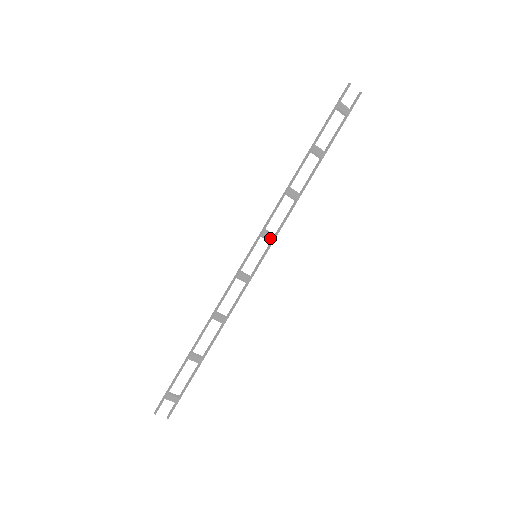
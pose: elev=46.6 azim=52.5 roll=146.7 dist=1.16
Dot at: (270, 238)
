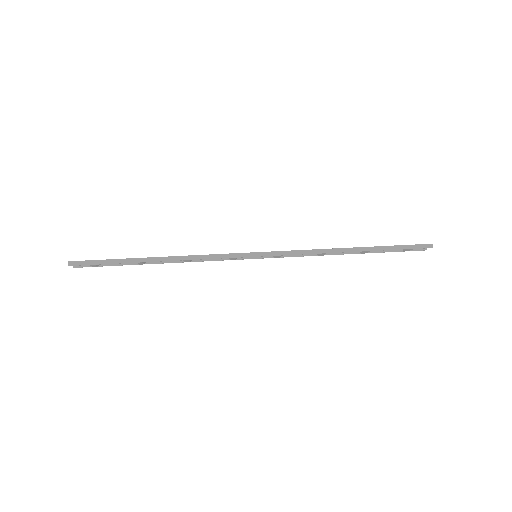
Dot at: (277, 257)
